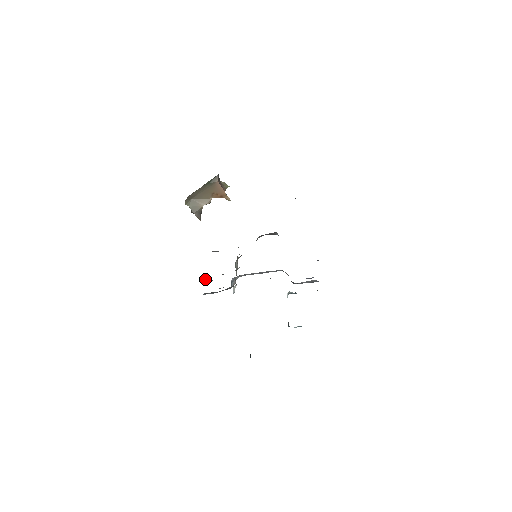
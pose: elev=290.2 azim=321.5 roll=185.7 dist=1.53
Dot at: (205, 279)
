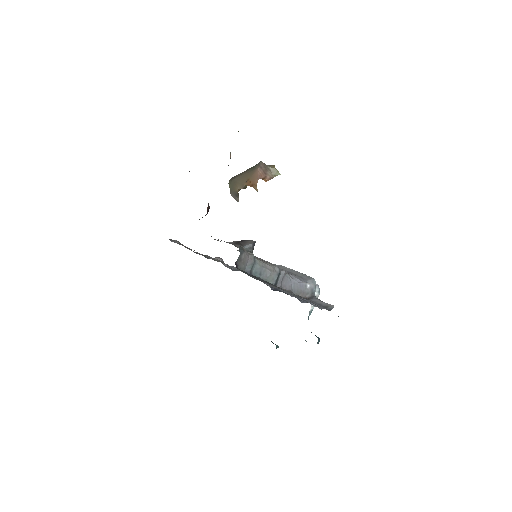
Dot at: occluded
